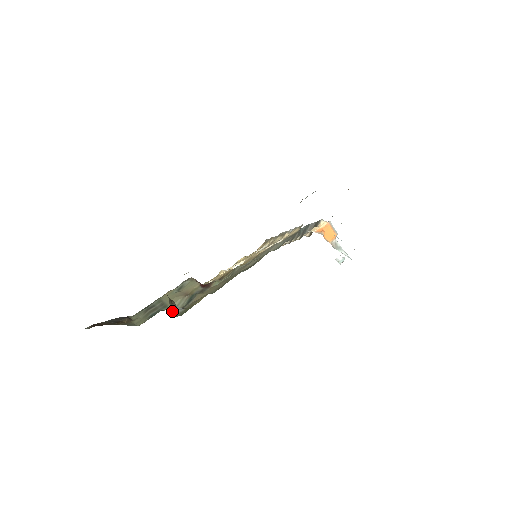
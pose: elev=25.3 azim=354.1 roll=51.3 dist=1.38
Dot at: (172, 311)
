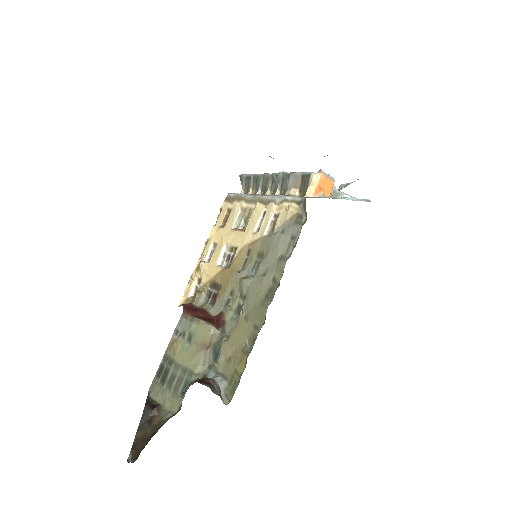
Dot at: occluded
